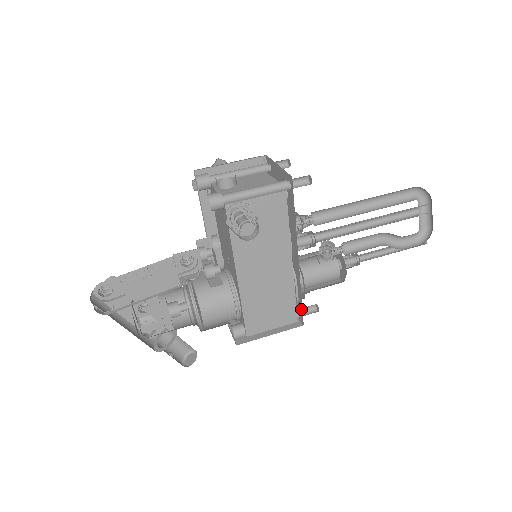
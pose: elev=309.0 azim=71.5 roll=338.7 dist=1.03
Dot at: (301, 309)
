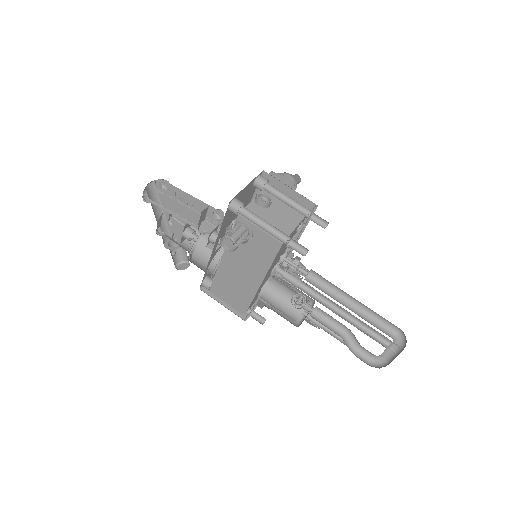
Dot at: occluded
